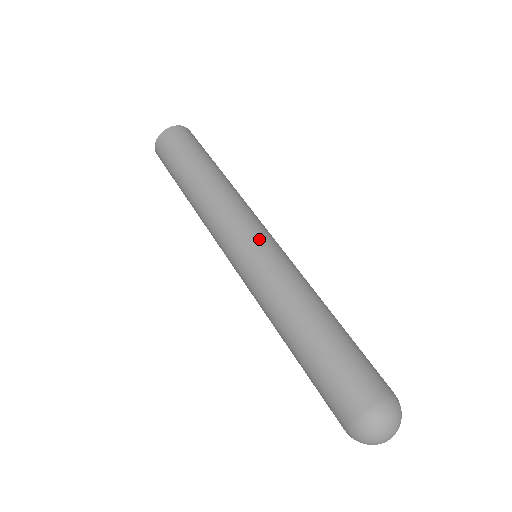
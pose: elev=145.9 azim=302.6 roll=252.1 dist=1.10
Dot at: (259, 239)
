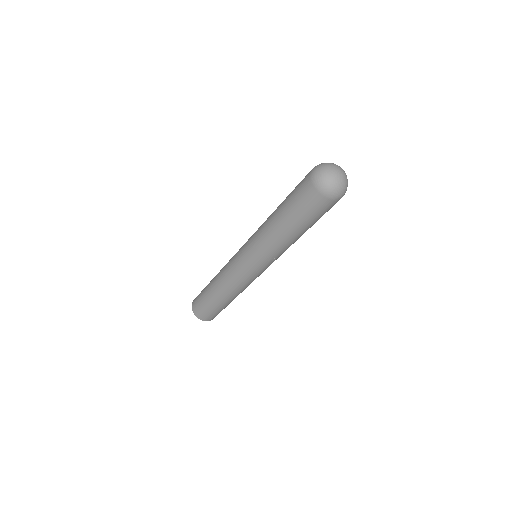
Dot at: occluded
